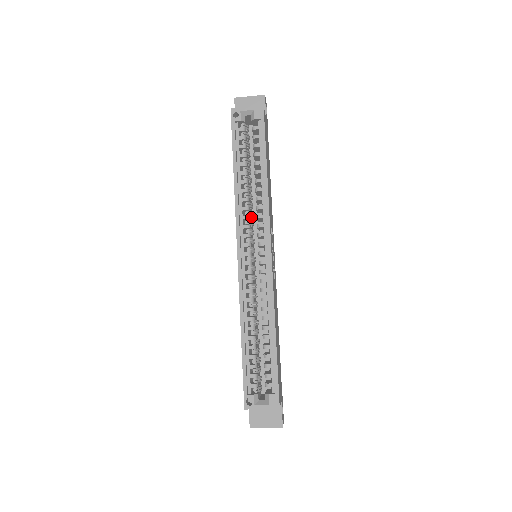
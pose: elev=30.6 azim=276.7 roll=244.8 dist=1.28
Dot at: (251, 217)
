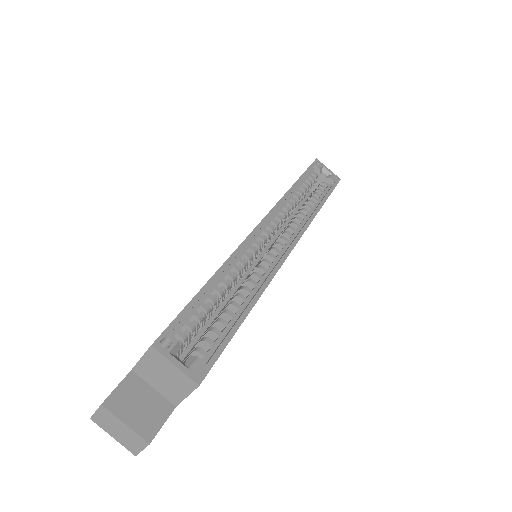
Dot at: occluded
